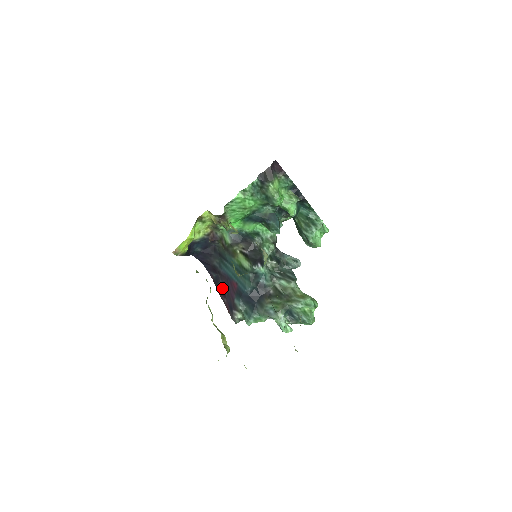
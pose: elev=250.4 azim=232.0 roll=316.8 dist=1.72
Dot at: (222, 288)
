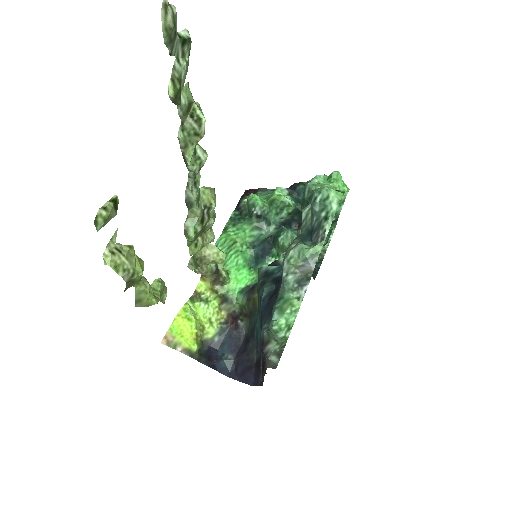
Dot at: (262, 365)
